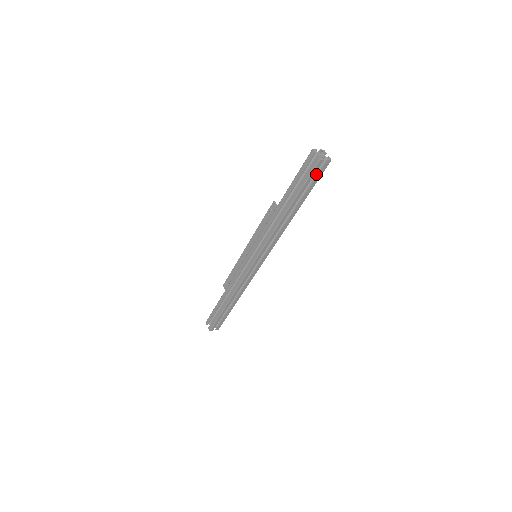
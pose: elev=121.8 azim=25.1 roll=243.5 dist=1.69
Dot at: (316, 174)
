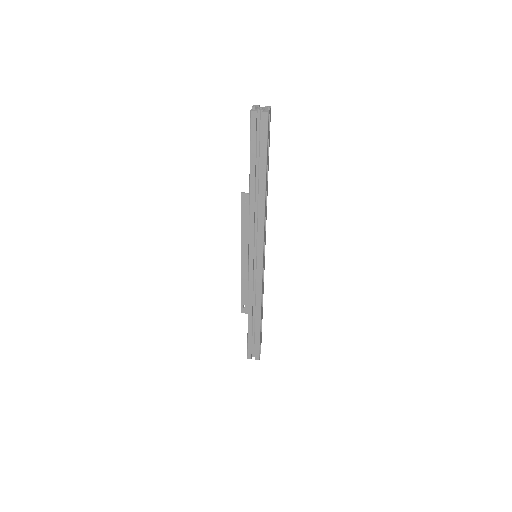
Dot at: occluded
